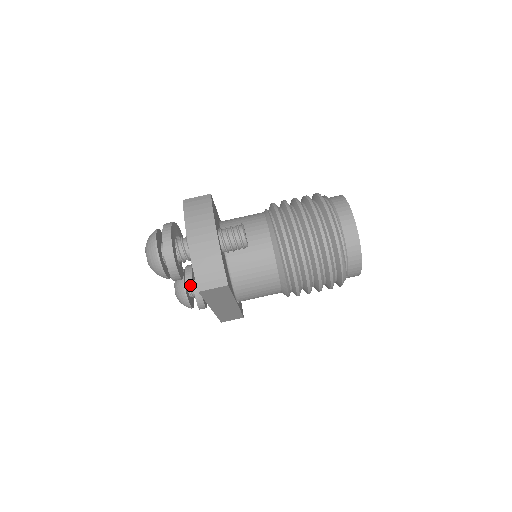
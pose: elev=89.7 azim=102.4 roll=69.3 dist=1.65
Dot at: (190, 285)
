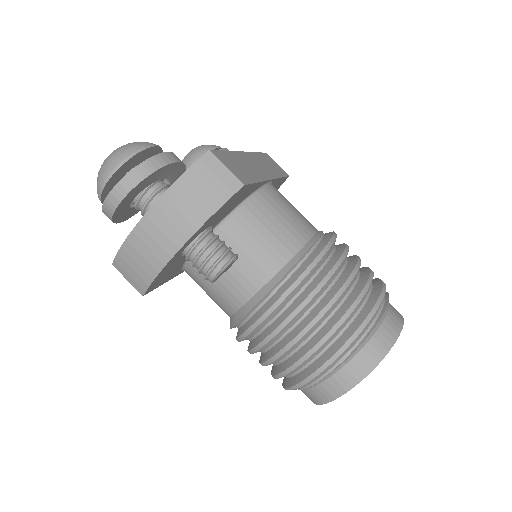
Dot at: occluded
